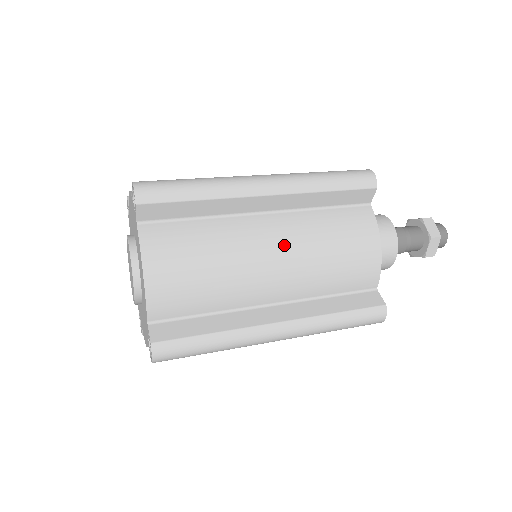
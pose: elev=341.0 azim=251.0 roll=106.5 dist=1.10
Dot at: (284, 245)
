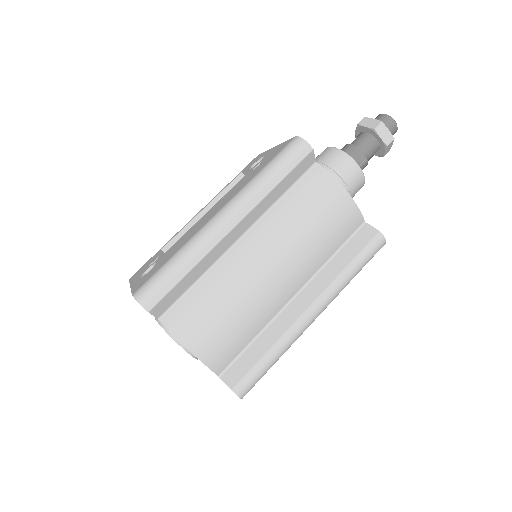
Dot at: occluded
